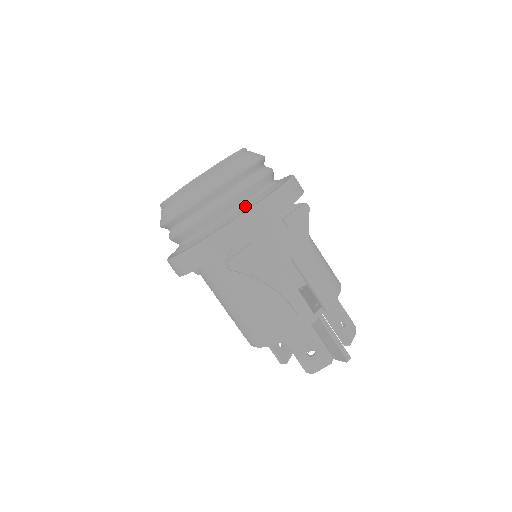
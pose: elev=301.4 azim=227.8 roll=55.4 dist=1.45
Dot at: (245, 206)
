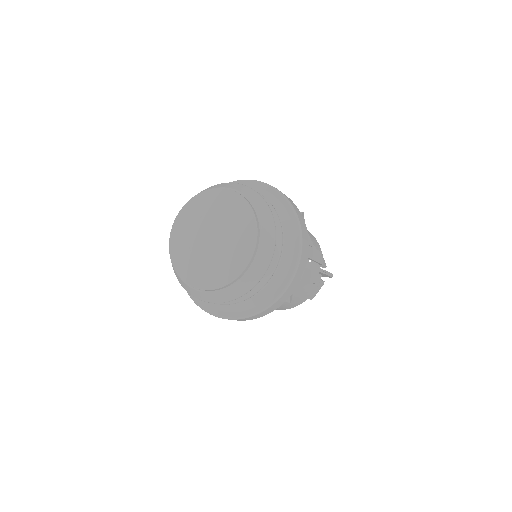
Dot at: (285, 256)
